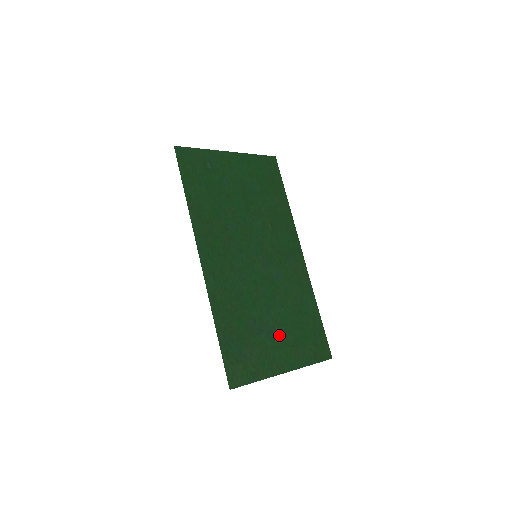
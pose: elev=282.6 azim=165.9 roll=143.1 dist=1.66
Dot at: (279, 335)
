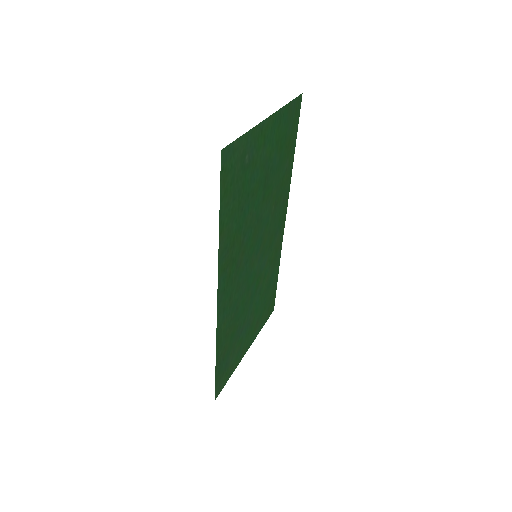
Dot at: (251, 323)
